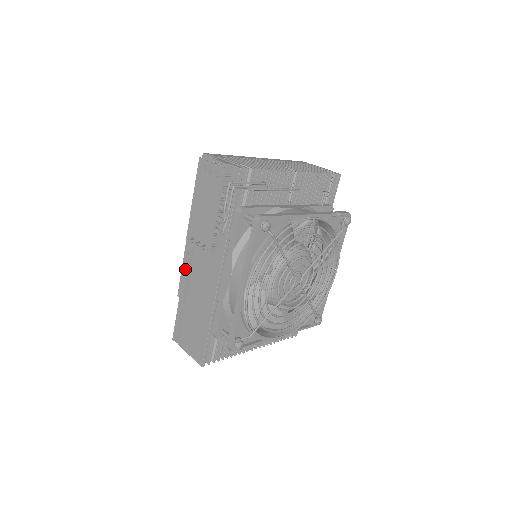
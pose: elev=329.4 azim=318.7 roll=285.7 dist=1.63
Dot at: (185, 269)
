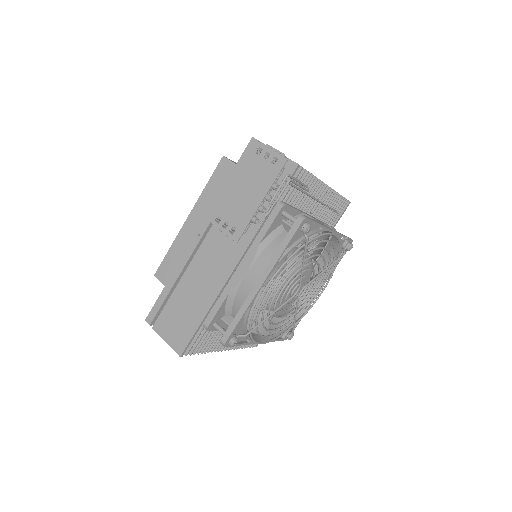
Dot at: (189, 249)
